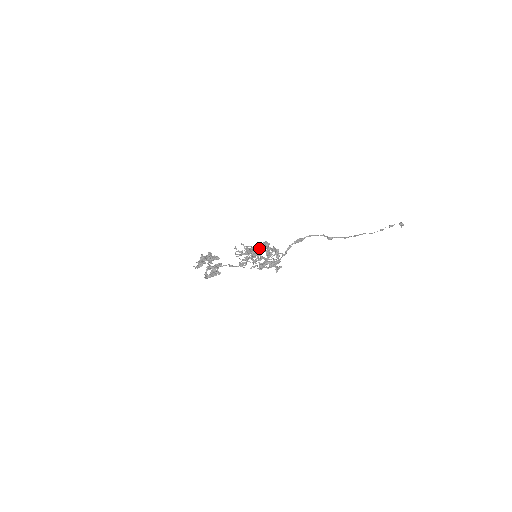
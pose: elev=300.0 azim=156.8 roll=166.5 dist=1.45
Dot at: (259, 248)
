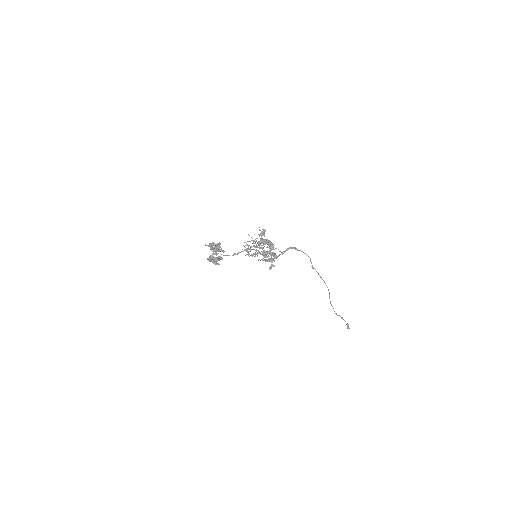
Dot at: (267, 241)
